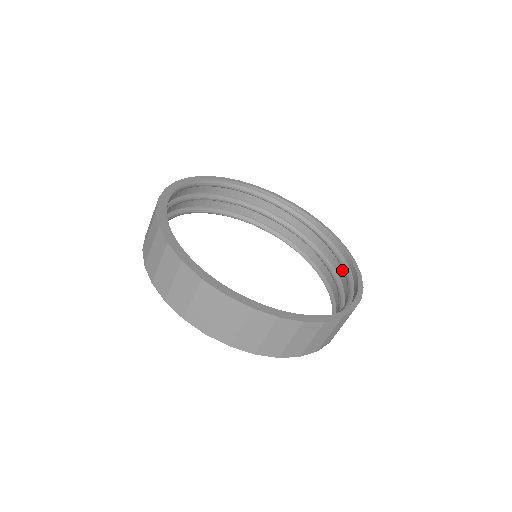
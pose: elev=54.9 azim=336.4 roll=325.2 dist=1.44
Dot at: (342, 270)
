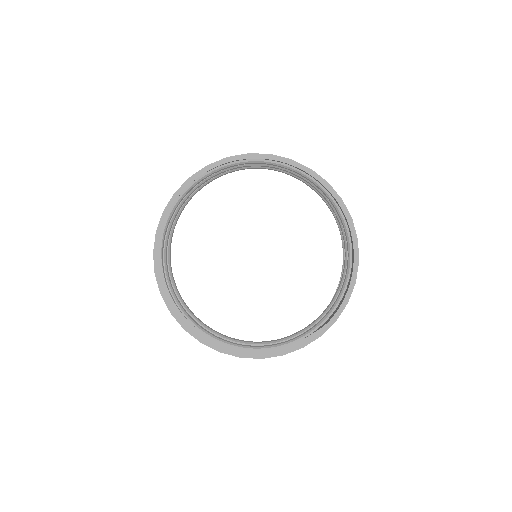
Dot at: occluded
